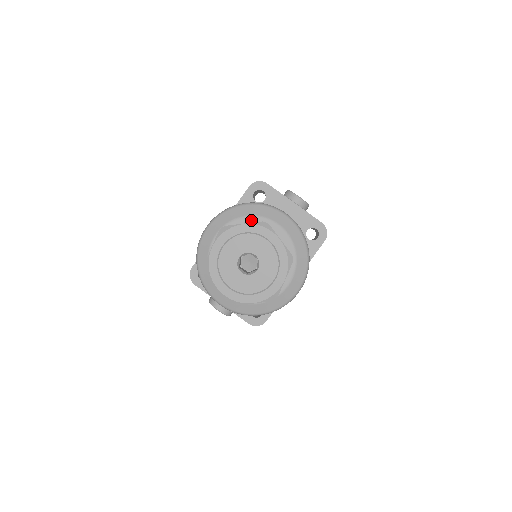
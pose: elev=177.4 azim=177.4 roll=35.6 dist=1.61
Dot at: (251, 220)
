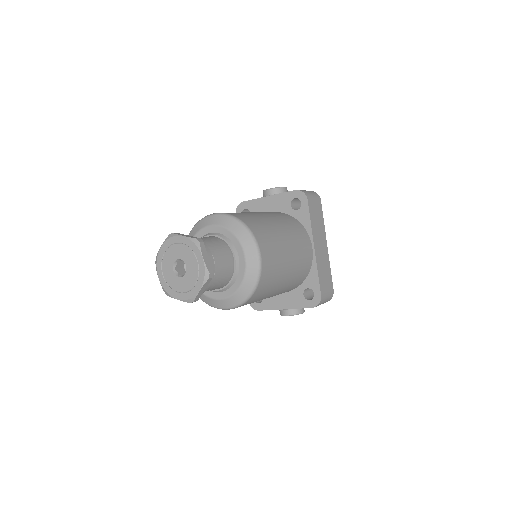
Dot at: occluded
